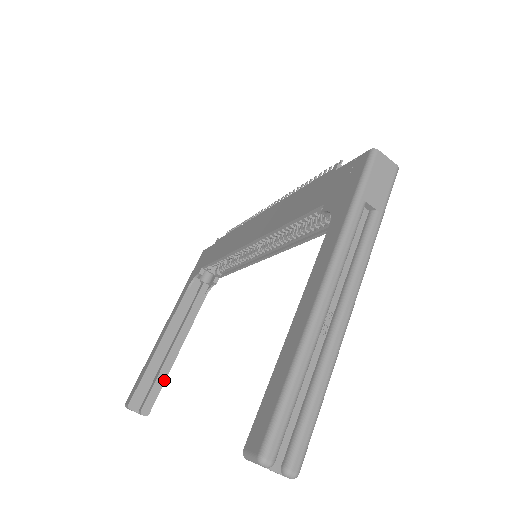
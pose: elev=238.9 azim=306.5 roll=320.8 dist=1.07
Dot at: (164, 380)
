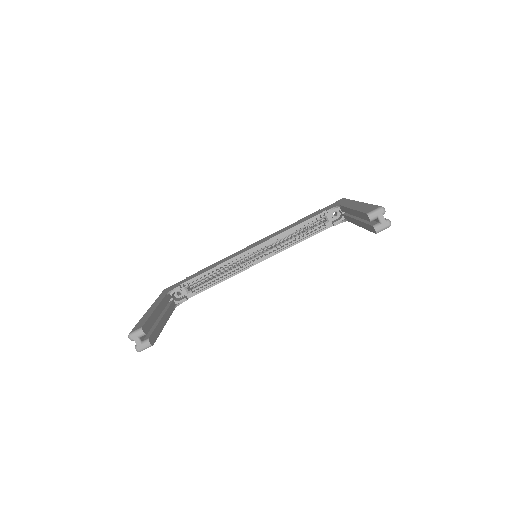
Dot at: (159, 333)
